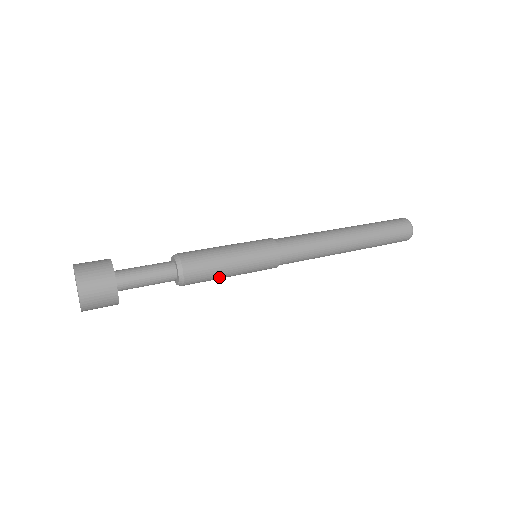
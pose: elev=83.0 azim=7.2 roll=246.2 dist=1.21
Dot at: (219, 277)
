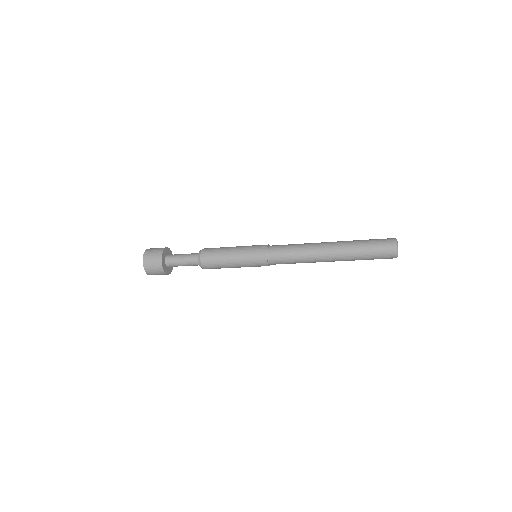
Dot at: occluded
